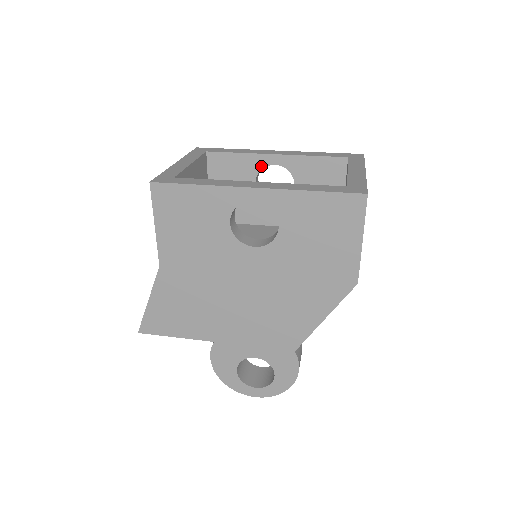
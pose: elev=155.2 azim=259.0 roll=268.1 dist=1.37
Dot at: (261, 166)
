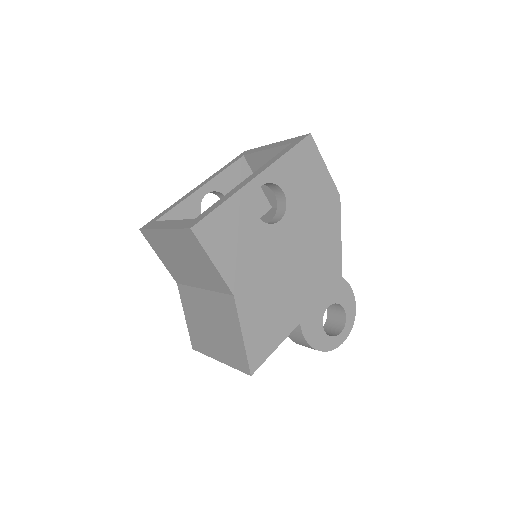
Dot at: (199, 202)
